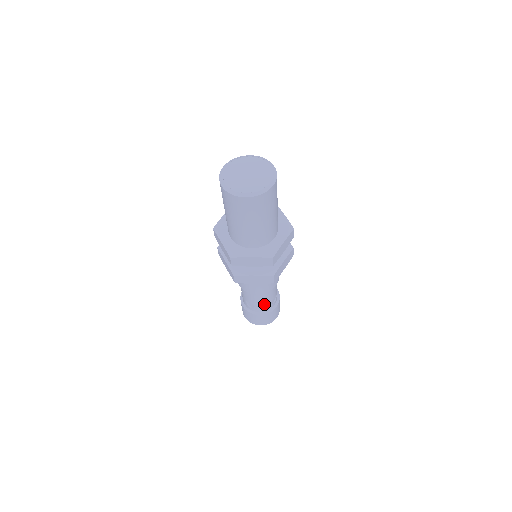
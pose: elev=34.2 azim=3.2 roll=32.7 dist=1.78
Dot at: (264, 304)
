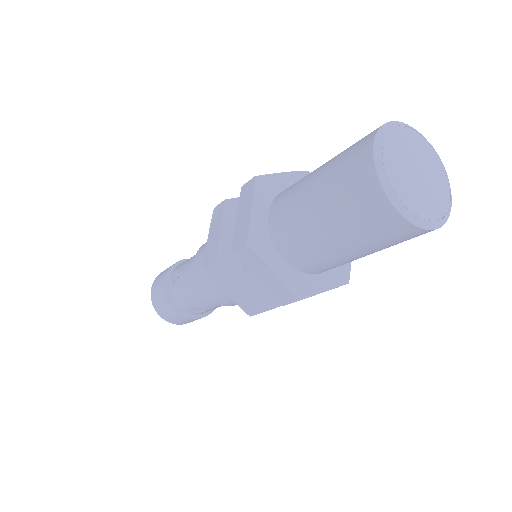
Dot at: occluded
